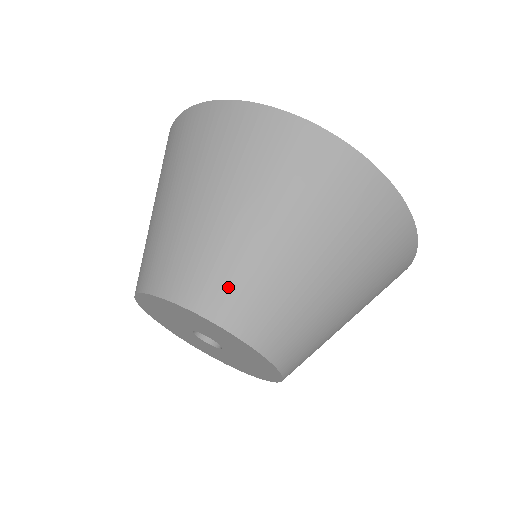
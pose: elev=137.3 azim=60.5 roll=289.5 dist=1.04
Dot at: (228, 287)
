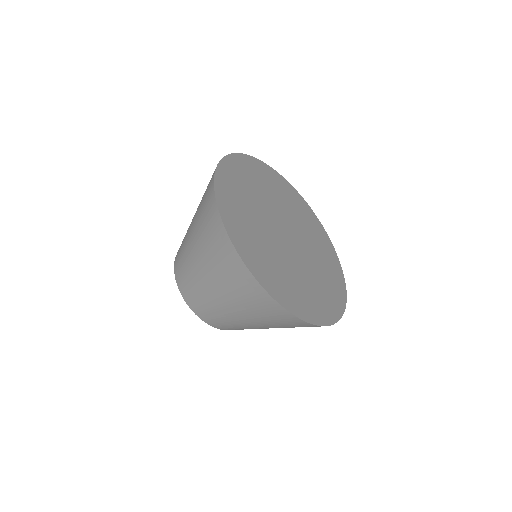
Dot at: (185, 280)
